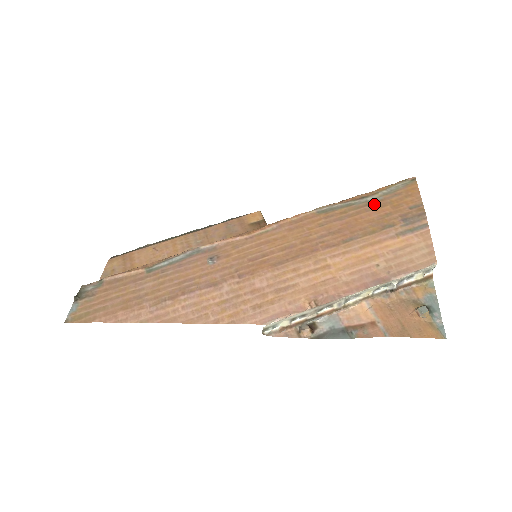
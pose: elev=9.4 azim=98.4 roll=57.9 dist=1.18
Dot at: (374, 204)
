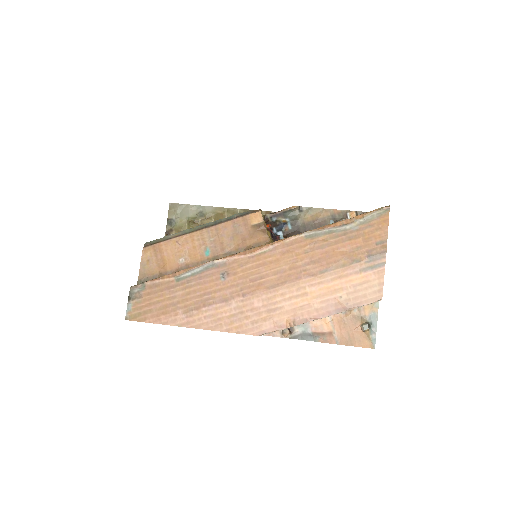
Dot at: (350, 234)
